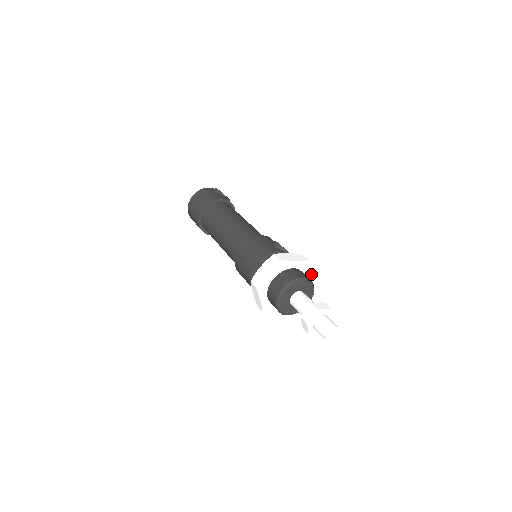
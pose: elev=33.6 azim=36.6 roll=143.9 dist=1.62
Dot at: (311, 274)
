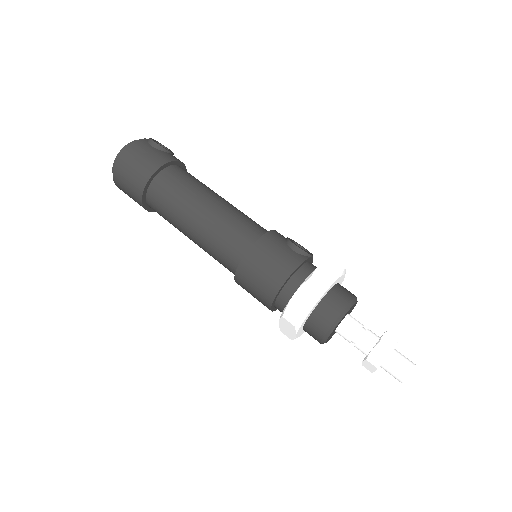
Dot at: occluded
